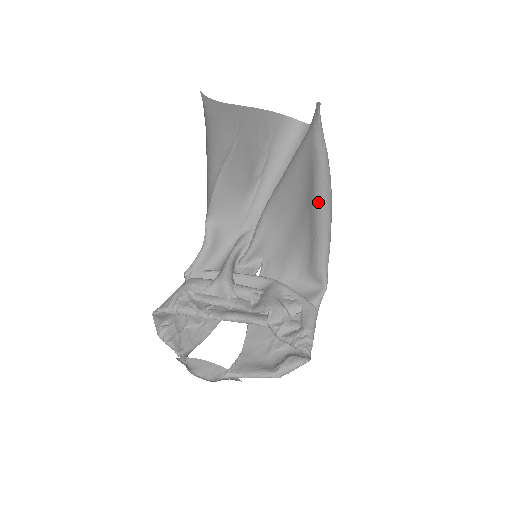
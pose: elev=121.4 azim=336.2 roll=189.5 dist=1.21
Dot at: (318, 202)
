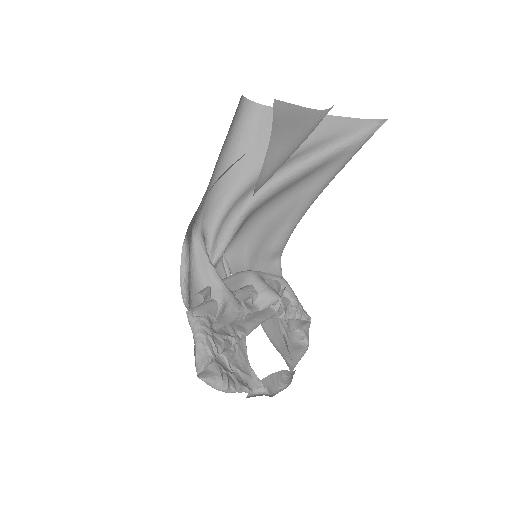
Dot at: (320, 193)
